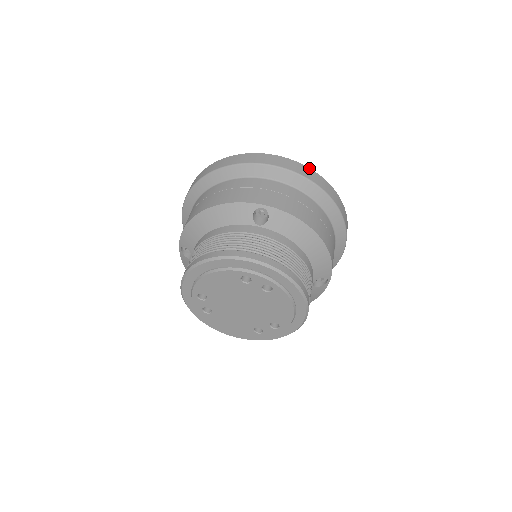
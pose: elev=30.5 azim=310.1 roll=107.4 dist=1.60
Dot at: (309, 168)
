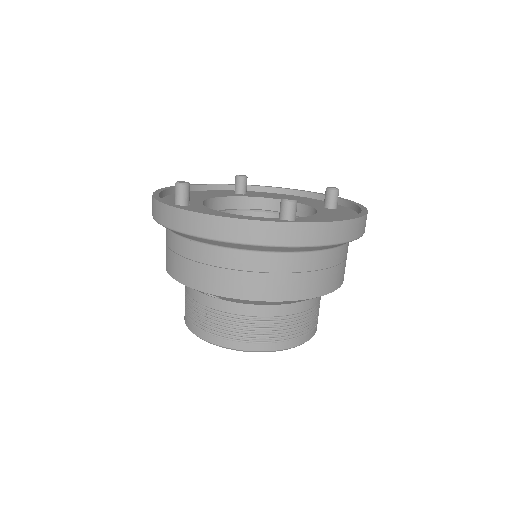
Dot at: occluded
